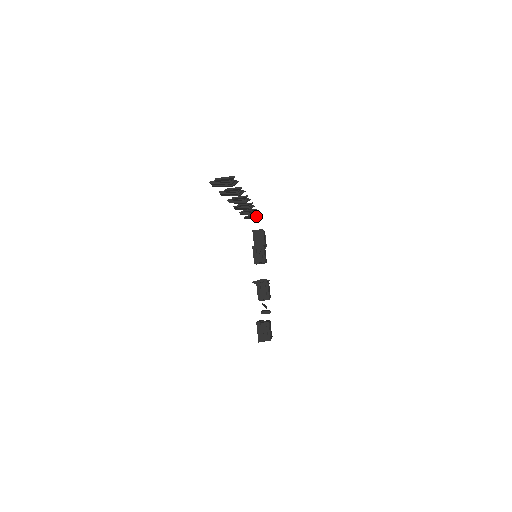
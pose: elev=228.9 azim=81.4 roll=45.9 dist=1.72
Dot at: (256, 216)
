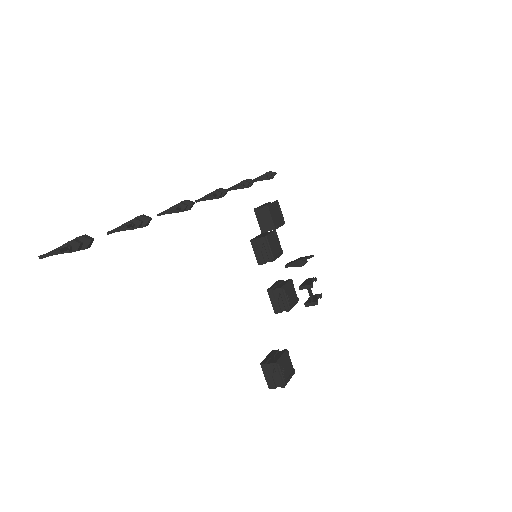
Dot at: (265, 178)
